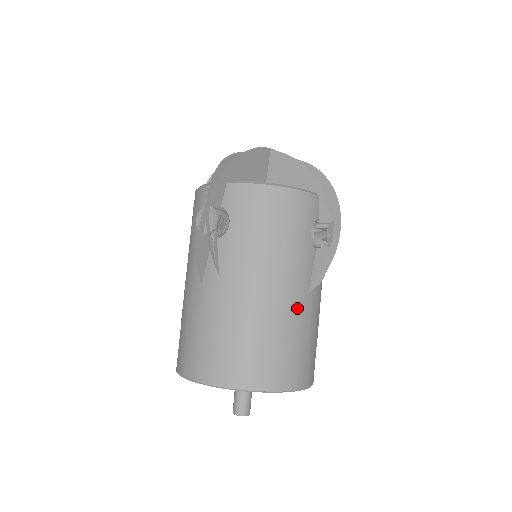
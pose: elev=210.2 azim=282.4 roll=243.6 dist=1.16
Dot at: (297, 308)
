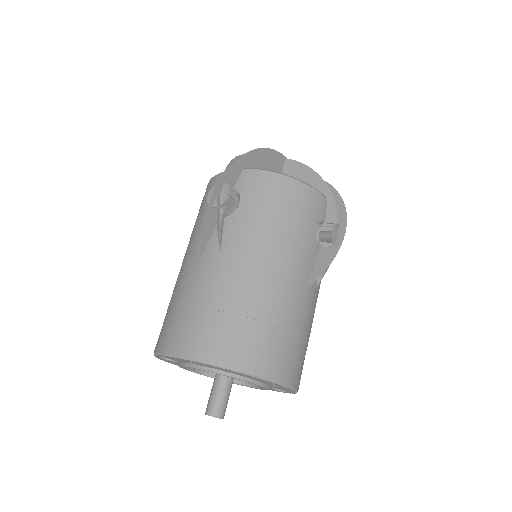
Dot at: (294, 297)
